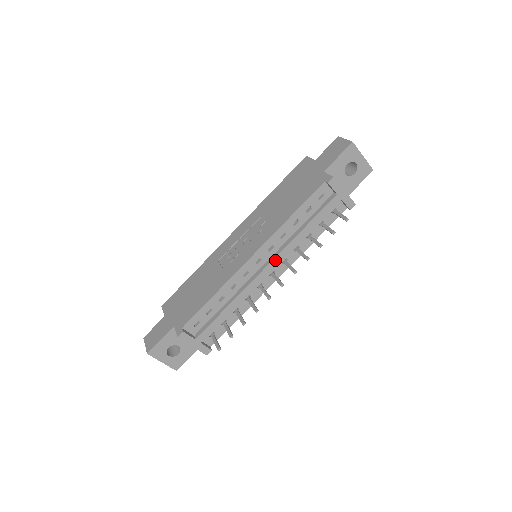
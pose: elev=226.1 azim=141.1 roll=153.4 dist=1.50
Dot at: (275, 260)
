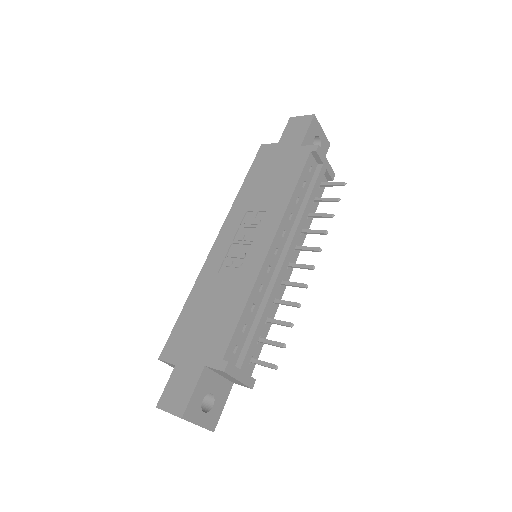
Dot at: (292, 245)
